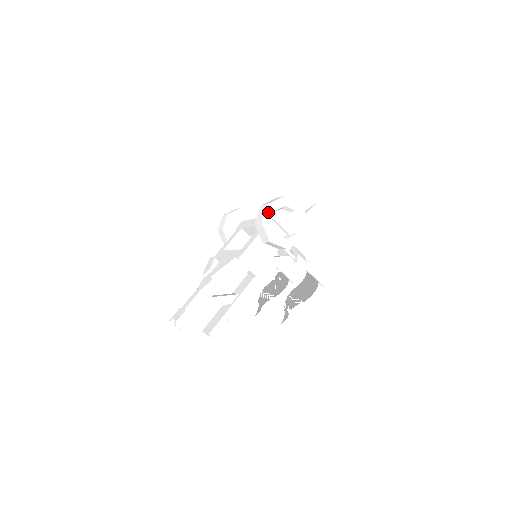
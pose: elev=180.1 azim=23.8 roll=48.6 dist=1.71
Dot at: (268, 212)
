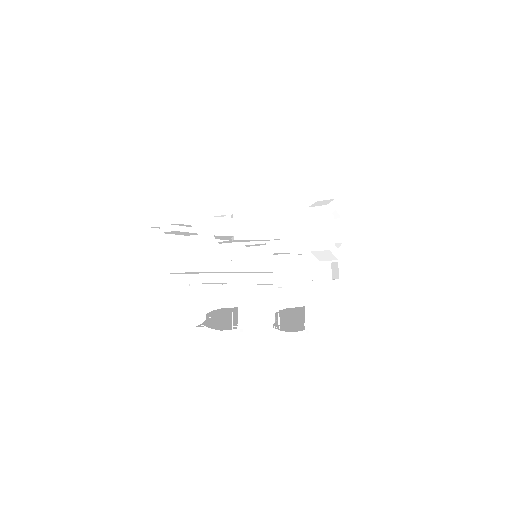
Dot at: (333, 204)
